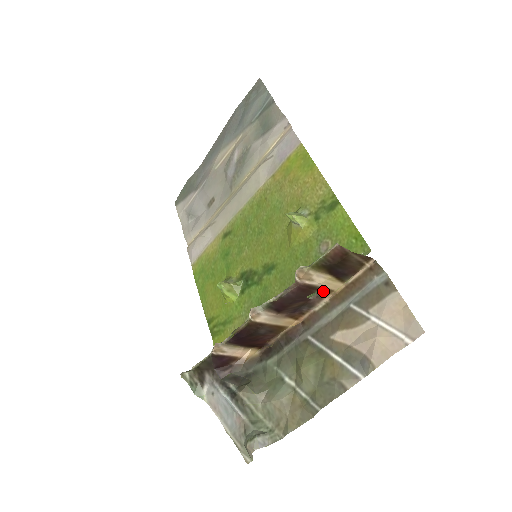
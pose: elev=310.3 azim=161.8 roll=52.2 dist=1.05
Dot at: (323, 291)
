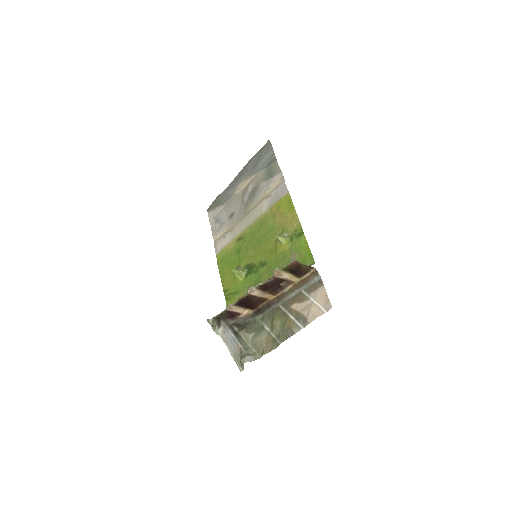
Dot at: (289, 282)
